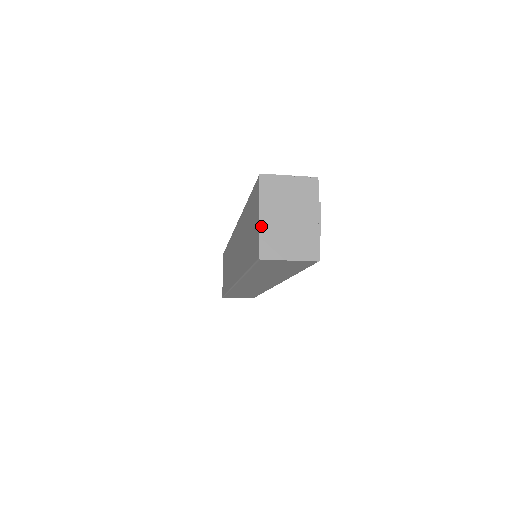
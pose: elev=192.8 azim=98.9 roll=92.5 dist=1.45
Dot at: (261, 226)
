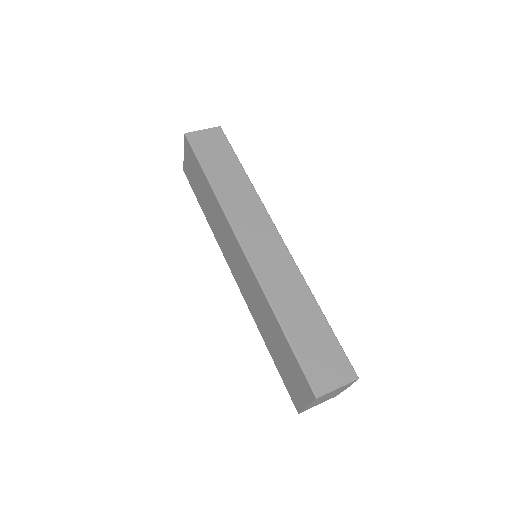
Dot at: occluded
